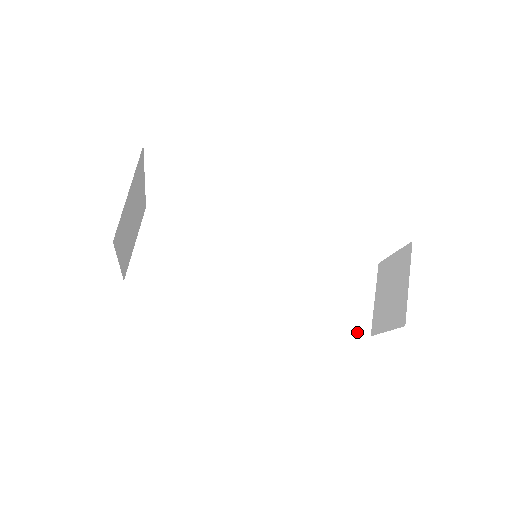
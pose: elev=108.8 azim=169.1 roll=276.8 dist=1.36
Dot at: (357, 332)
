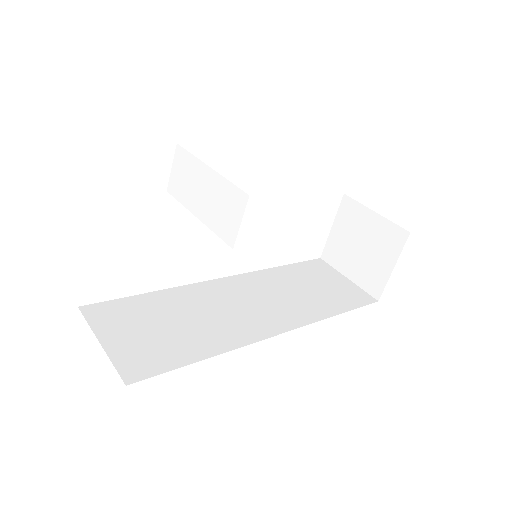
Dot at: (368, 304)
